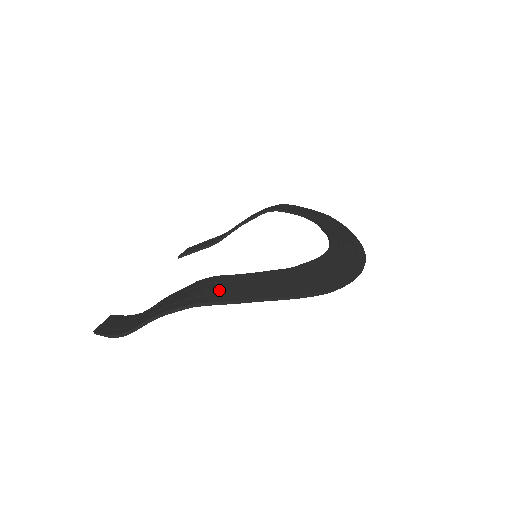
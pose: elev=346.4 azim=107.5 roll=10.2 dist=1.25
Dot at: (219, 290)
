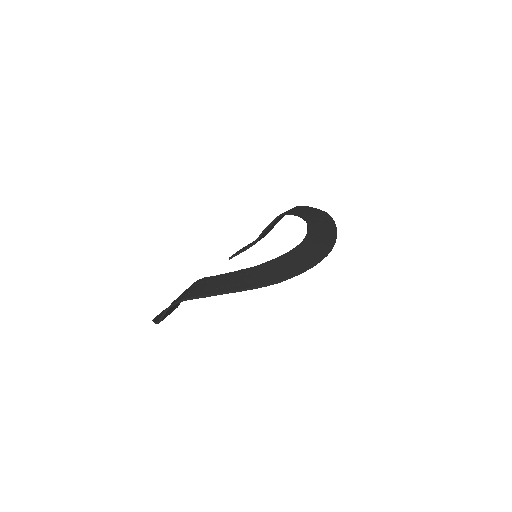
Dot at: (199, 288)
